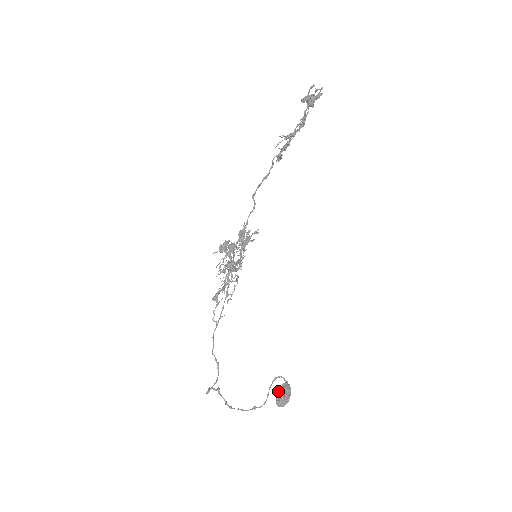
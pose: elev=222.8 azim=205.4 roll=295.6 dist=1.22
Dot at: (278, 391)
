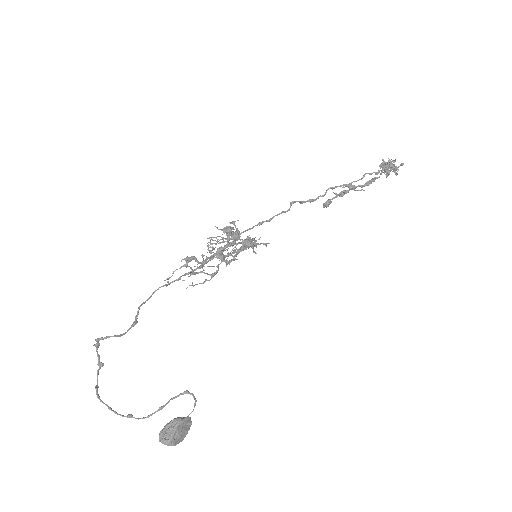
Dot at: (173, 419)
